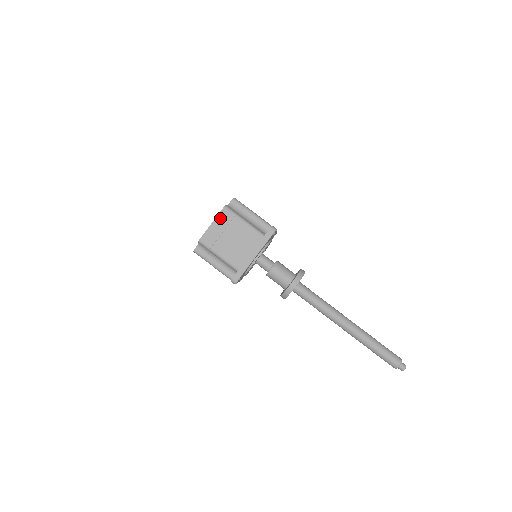
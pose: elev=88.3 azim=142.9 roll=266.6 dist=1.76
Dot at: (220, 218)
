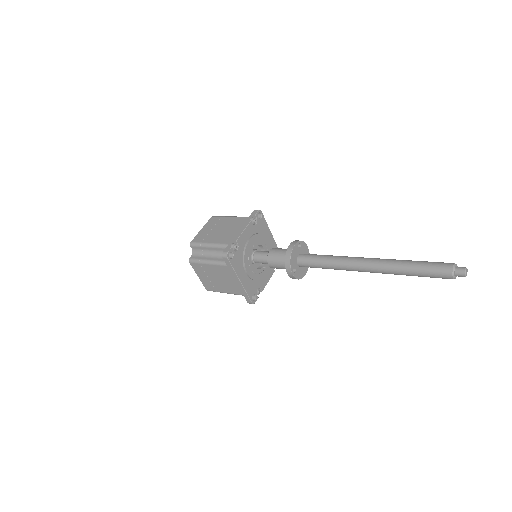
Dot at: (197, 271)
